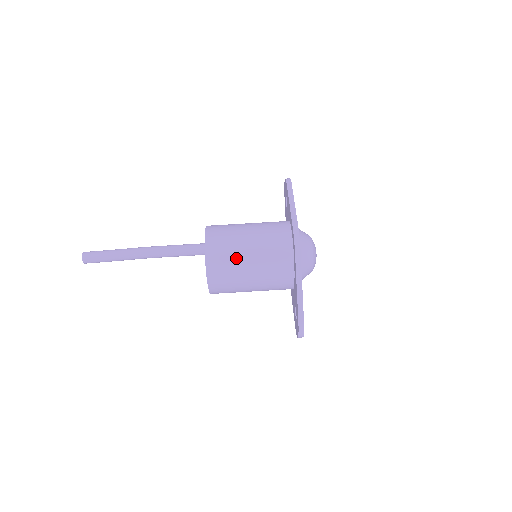
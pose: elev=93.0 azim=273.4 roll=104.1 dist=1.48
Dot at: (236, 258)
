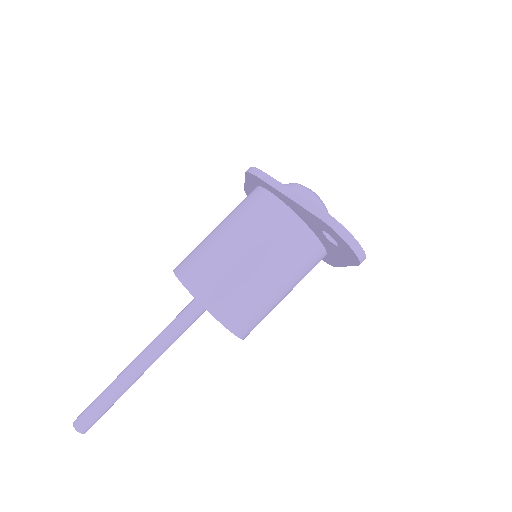
Dot at: (209, 247)
